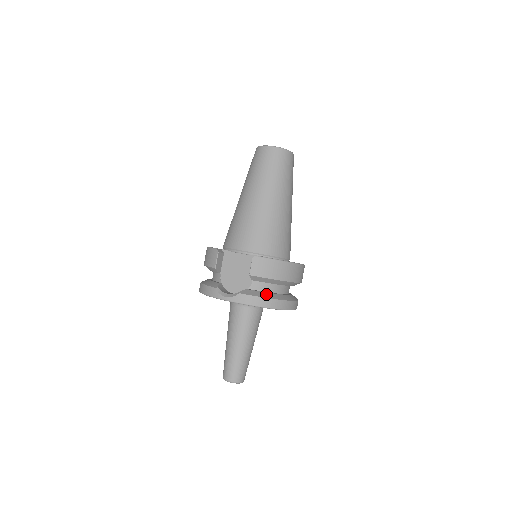
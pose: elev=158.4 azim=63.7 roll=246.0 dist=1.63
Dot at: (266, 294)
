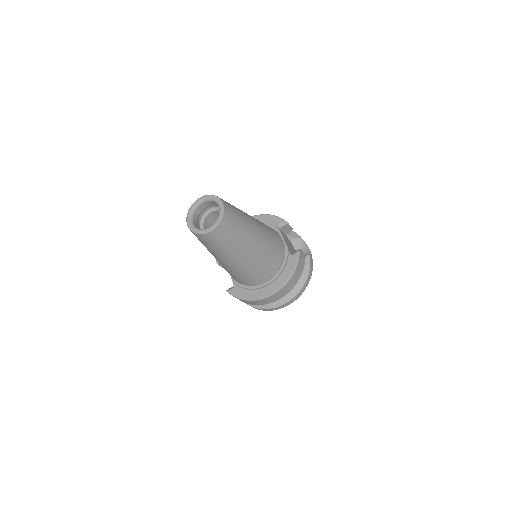
Dot at: occluded
